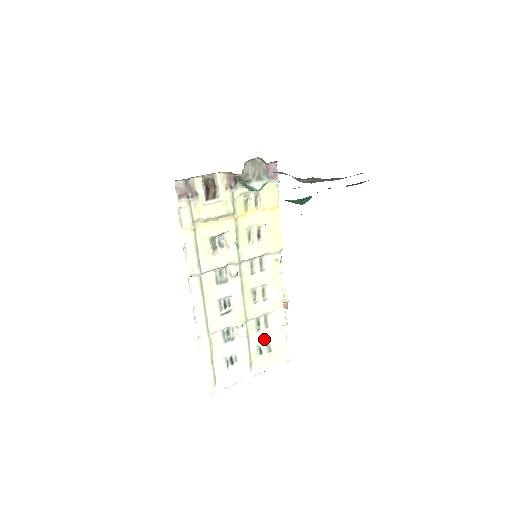
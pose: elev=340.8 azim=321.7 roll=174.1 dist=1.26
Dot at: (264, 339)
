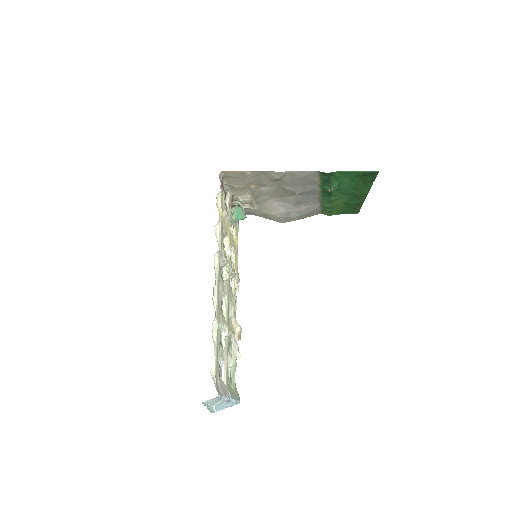
Dot at: occluded
